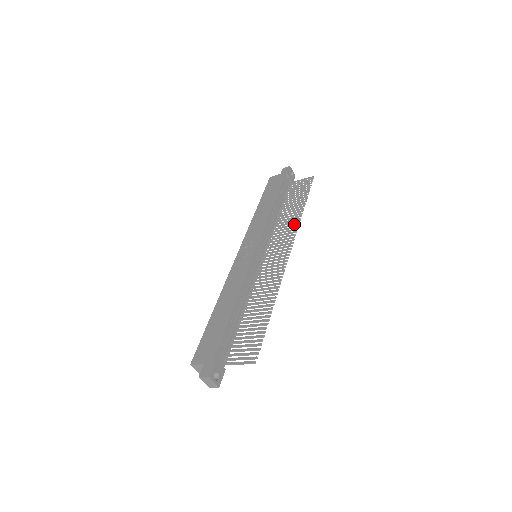
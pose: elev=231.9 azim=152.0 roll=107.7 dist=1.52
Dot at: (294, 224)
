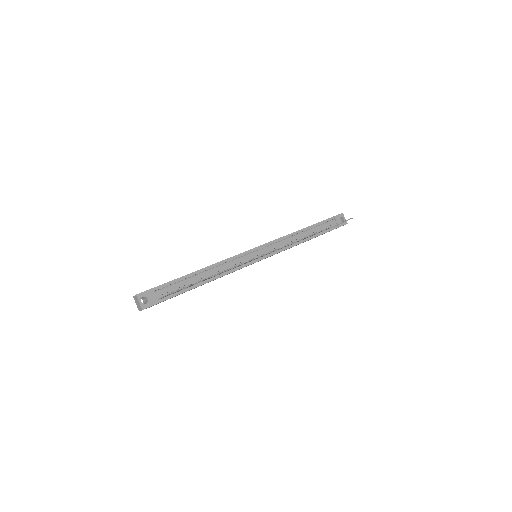
Dot at: occluded
